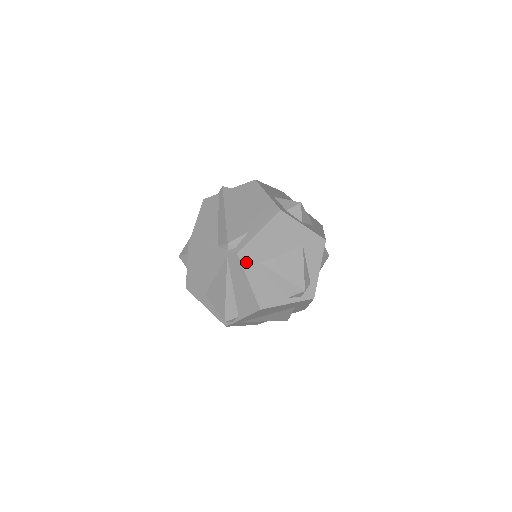
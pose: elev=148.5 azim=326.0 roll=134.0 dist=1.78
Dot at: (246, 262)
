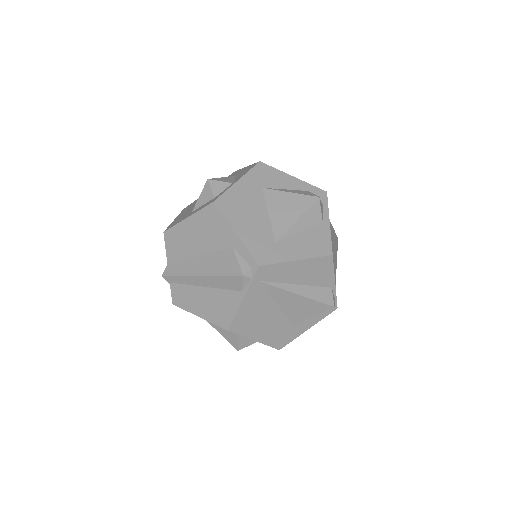
Dot at: (272, 258)
